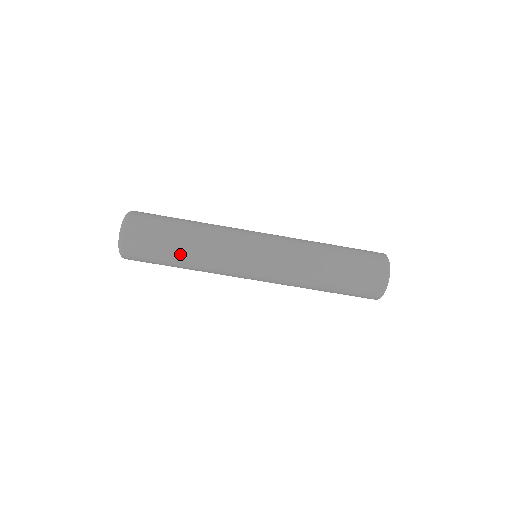
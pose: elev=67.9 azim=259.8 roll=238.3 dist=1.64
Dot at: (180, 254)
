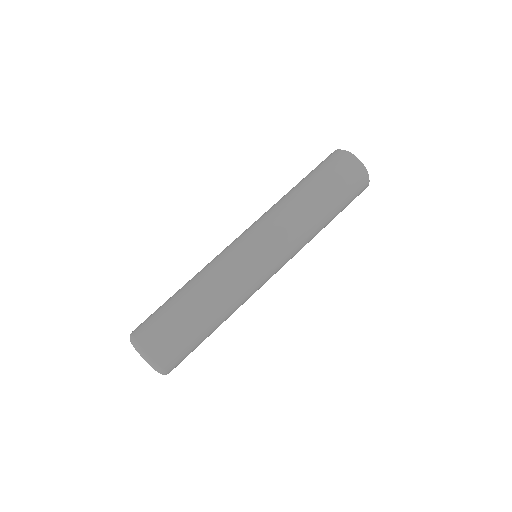
Dot at: (180, 291)
